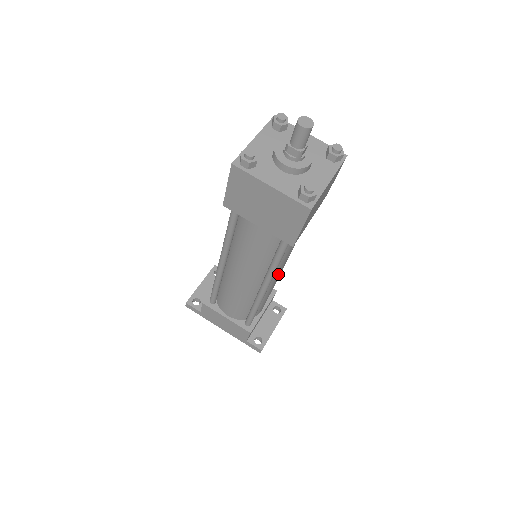
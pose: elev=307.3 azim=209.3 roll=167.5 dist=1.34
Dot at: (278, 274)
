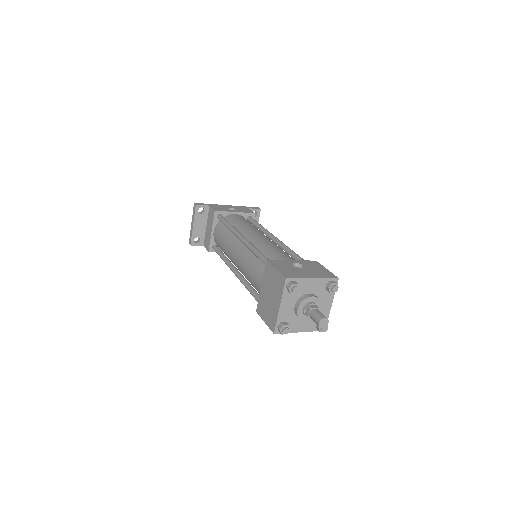
Dot at: occluded
